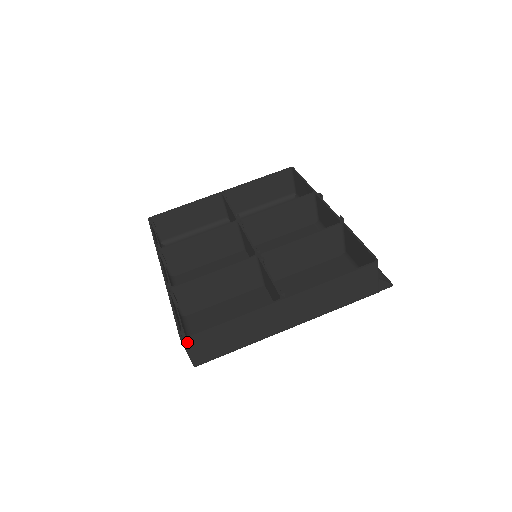
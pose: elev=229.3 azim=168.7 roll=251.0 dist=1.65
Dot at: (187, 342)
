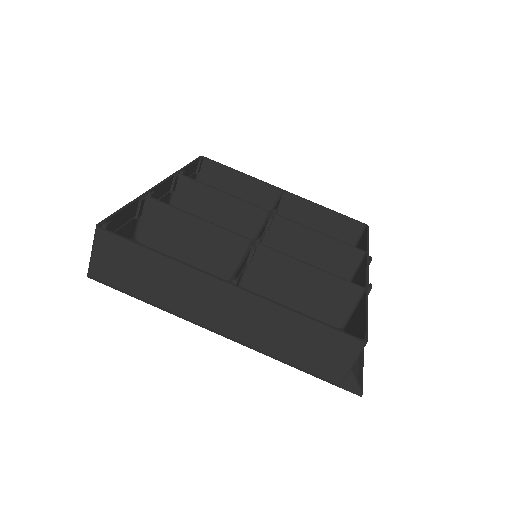
Dot at: (99, 236)
